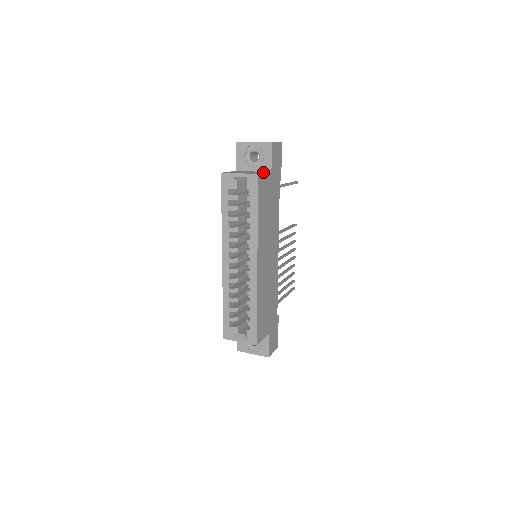
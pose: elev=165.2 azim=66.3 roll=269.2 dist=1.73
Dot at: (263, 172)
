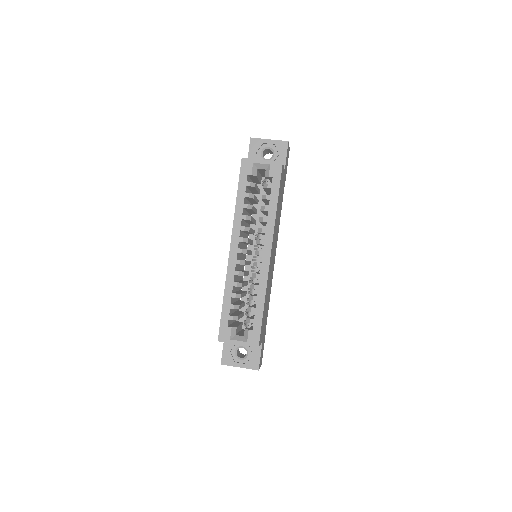
Dot at: occluded
